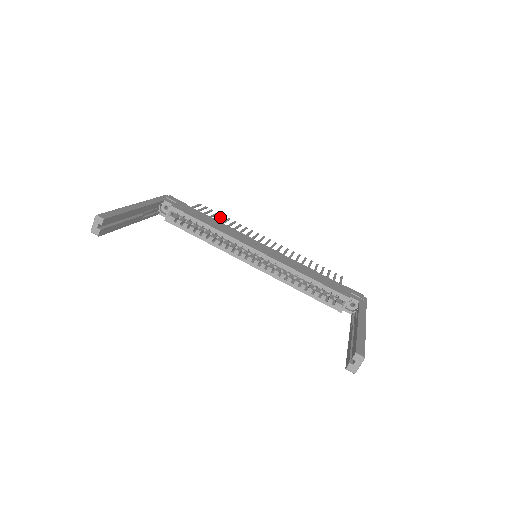
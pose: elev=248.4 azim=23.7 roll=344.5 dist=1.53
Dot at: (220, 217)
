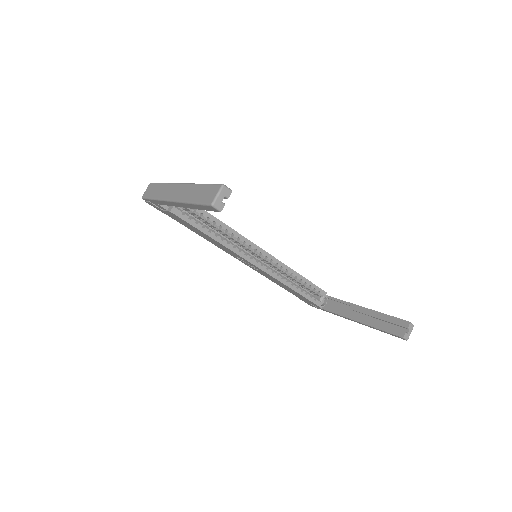
Dot at: occluded
